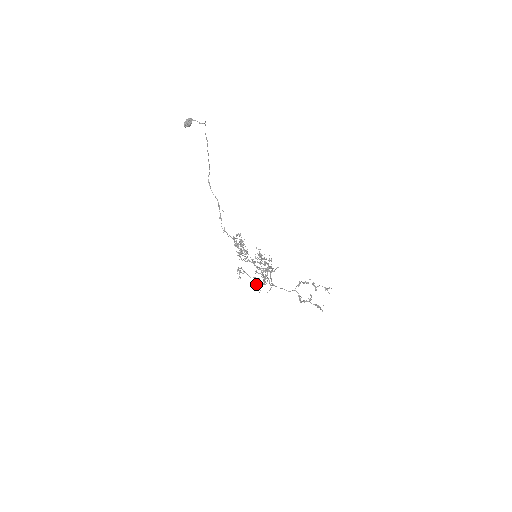
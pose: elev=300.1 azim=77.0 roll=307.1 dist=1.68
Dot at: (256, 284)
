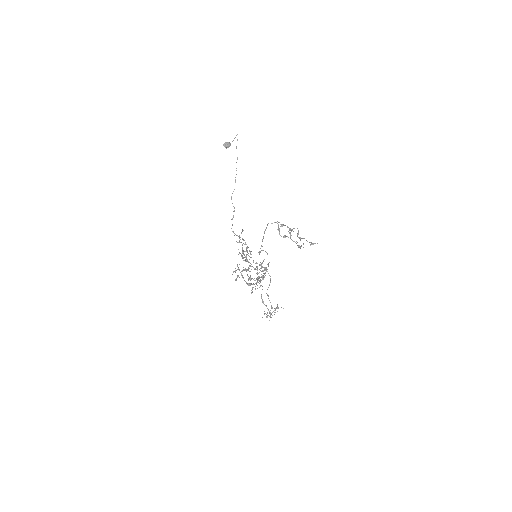
Dot at: (249, 278)
